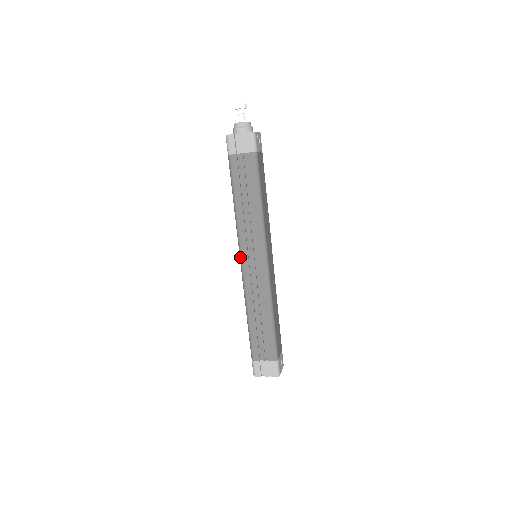
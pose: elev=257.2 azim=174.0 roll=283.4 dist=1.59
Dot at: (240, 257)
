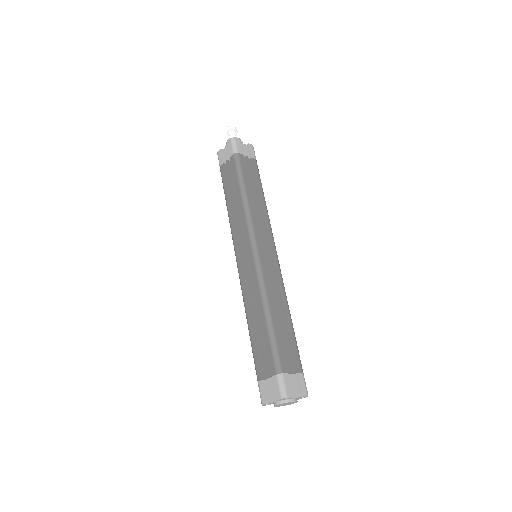
Dot at: (254, 244)
